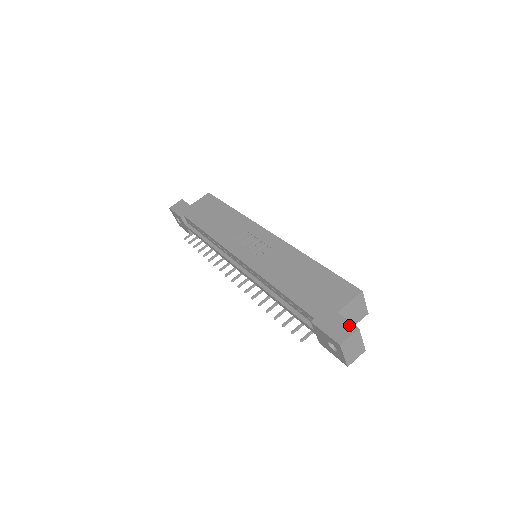
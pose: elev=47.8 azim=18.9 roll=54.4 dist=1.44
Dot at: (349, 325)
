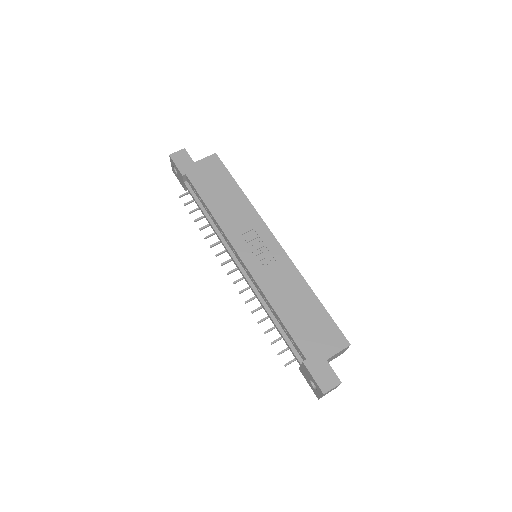
Dot at: (334, 377)
